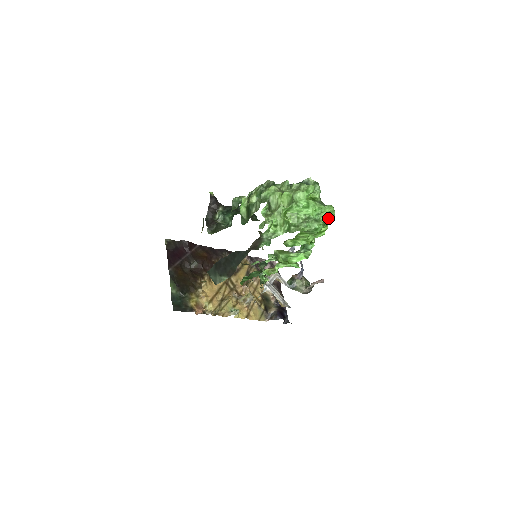
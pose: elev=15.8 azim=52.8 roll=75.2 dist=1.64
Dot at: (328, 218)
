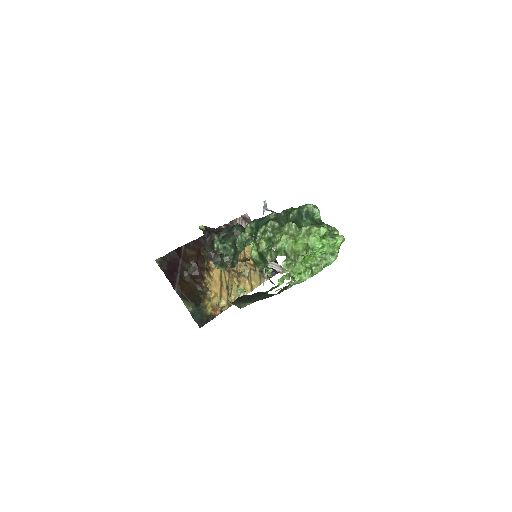
Dot at: (340, 245)
